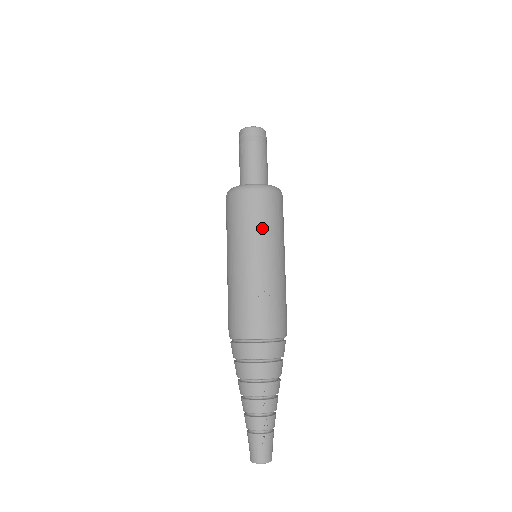
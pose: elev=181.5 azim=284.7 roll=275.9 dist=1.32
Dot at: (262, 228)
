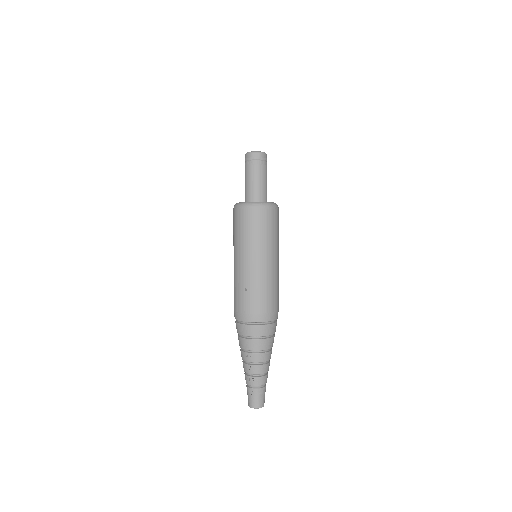
Dot at: (245, 238)
